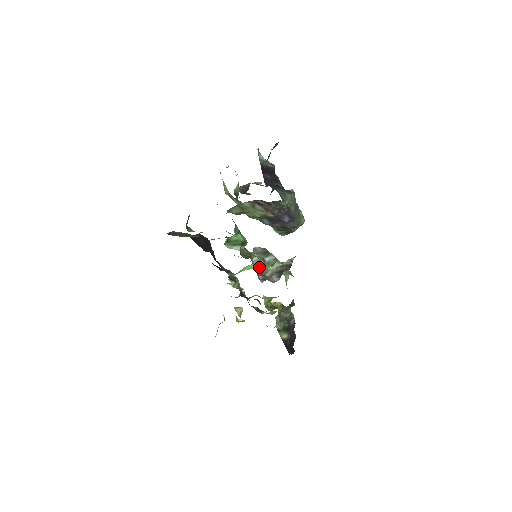
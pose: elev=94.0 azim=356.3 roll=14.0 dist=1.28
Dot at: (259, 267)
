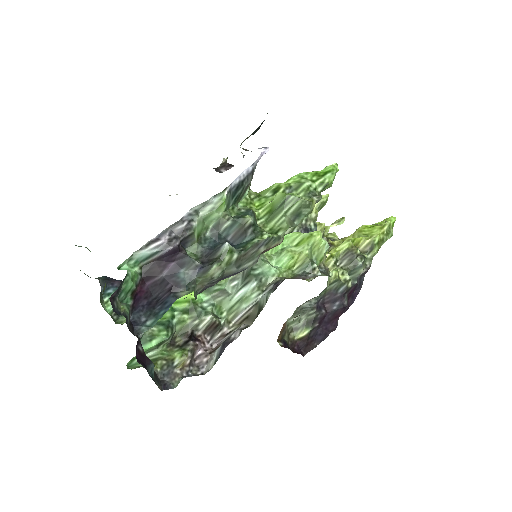
Dot at: (212, 328)
